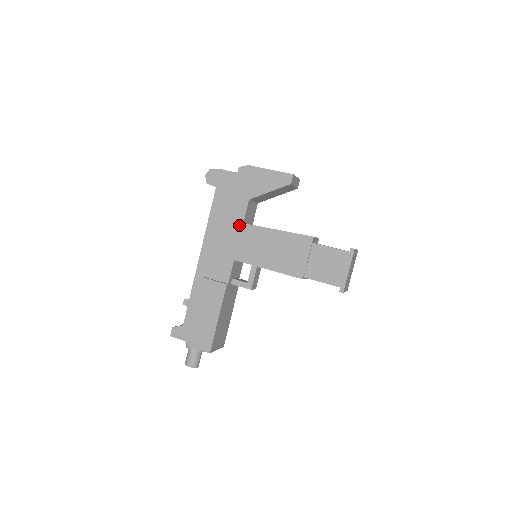
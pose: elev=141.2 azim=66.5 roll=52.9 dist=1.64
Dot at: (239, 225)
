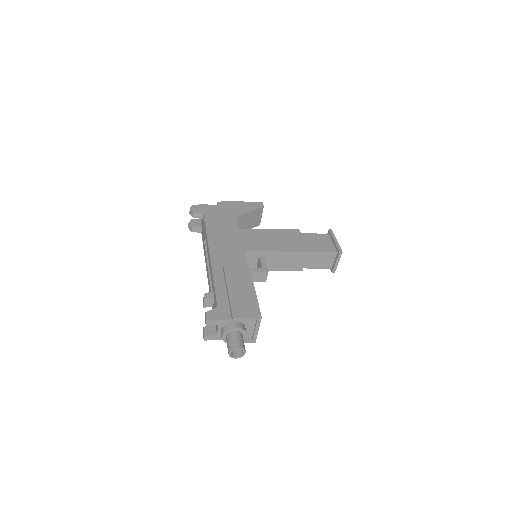
Dot at: (236, 231)
